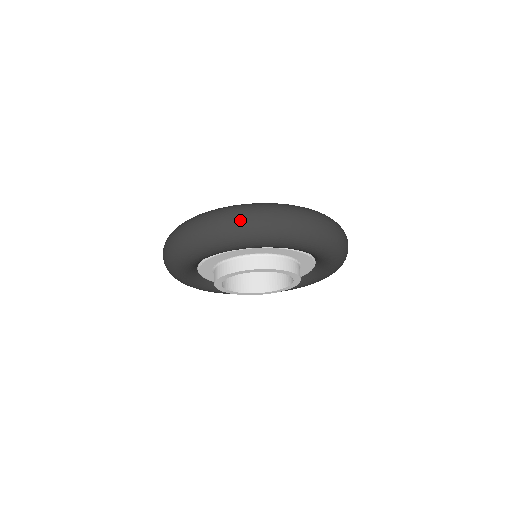
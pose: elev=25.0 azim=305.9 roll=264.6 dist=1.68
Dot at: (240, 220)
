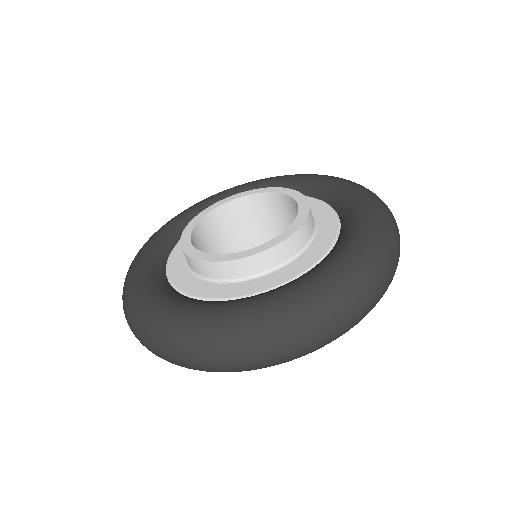
Dot at: (306, 347)
